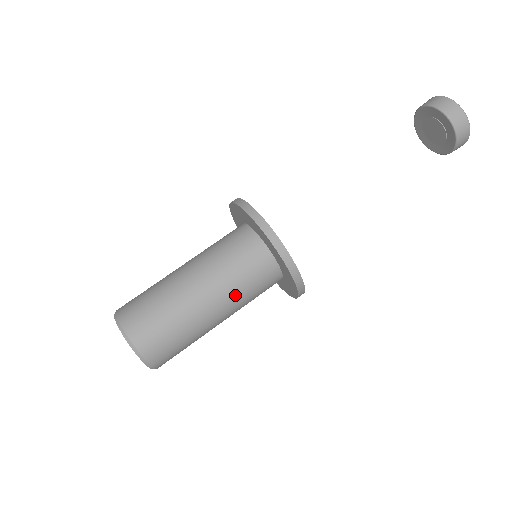
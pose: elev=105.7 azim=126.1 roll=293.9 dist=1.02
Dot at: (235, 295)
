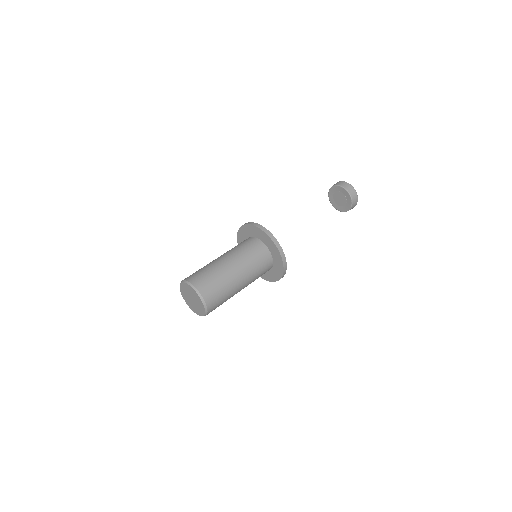
Dot at: (251, 272)
